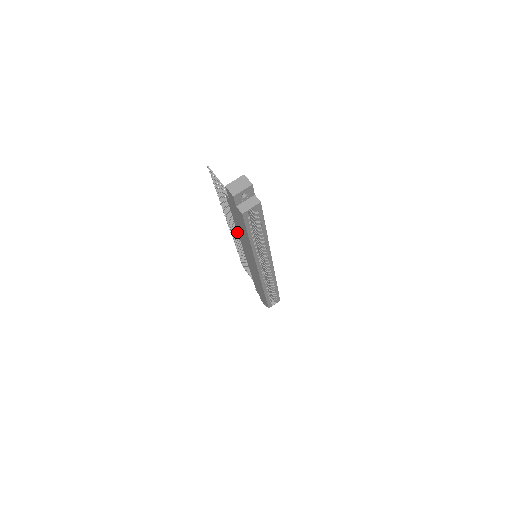
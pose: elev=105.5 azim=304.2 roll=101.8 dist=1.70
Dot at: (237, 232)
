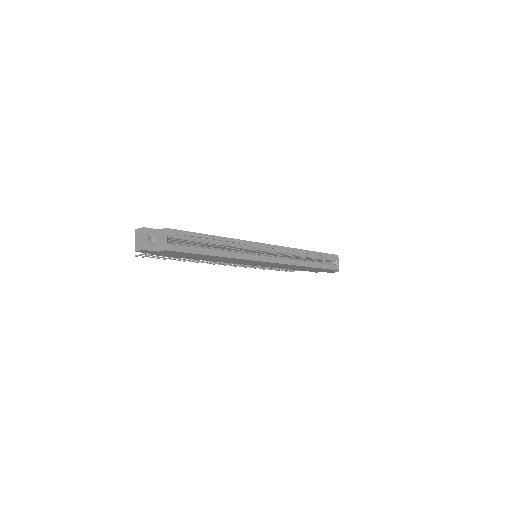
Dot at: occluded
